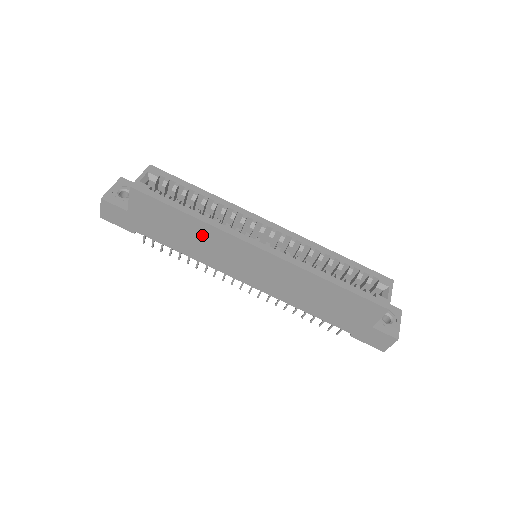
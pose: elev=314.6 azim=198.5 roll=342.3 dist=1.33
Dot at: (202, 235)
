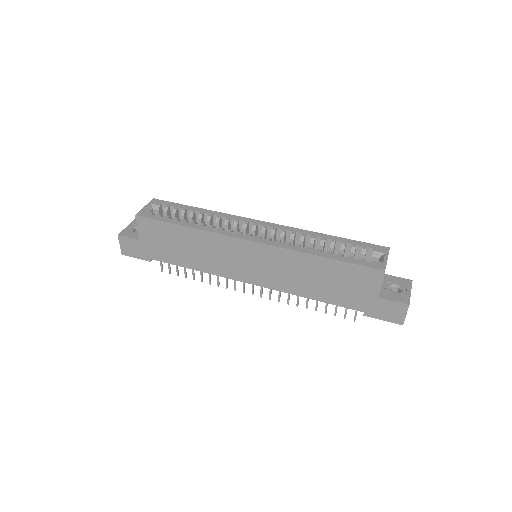
Dot at: (201, 244)
